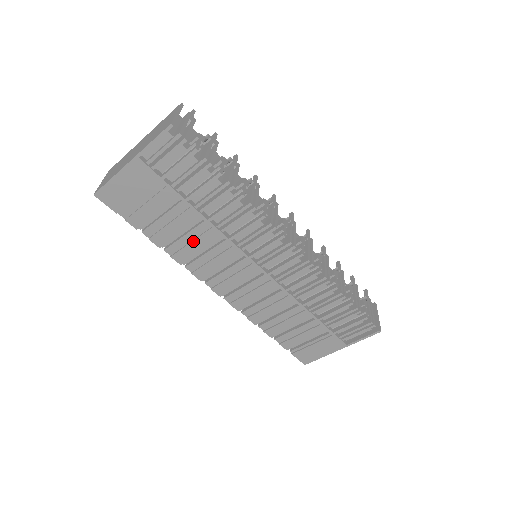
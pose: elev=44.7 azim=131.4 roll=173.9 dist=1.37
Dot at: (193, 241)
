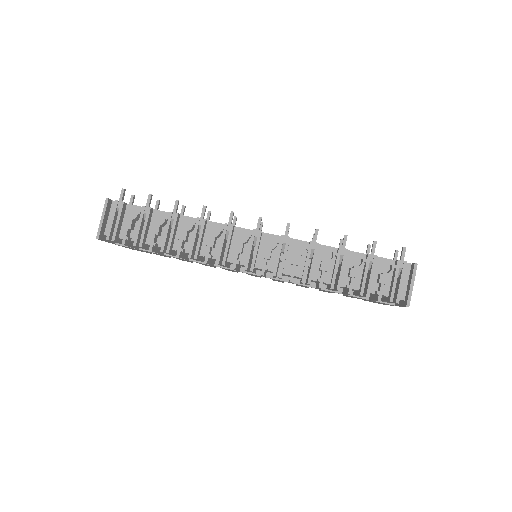
Dot at: (199, 263)
